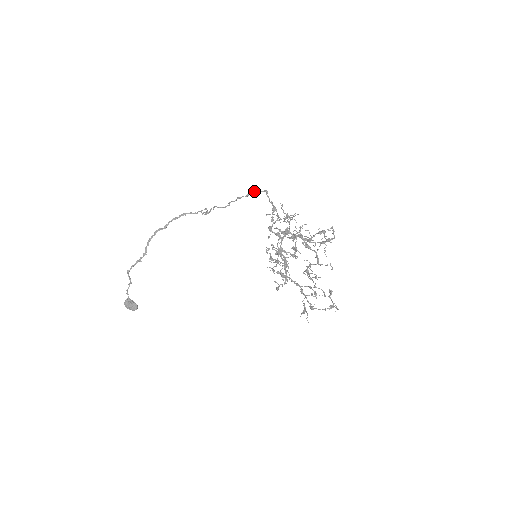
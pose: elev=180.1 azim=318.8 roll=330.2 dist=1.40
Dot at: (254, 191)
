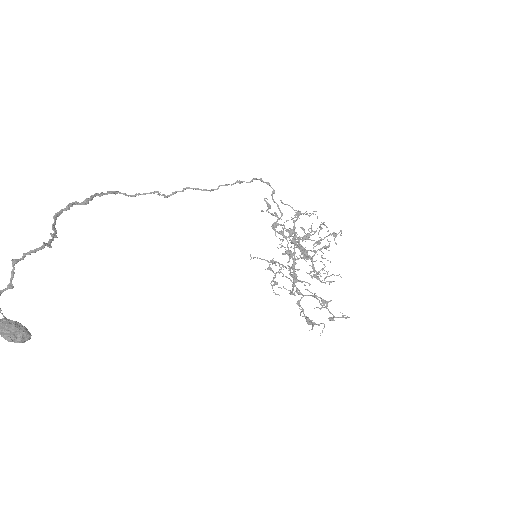
Dot at: (257, 179)
